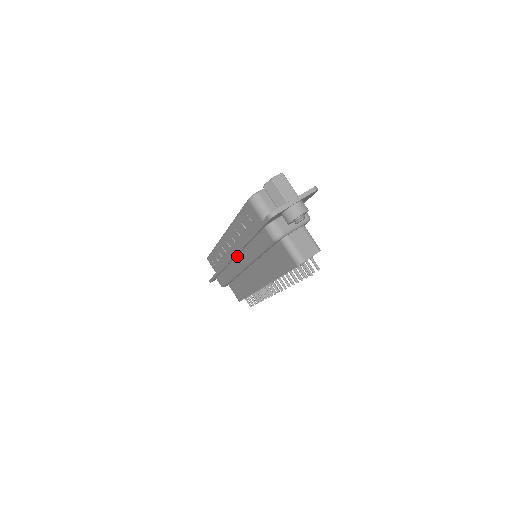
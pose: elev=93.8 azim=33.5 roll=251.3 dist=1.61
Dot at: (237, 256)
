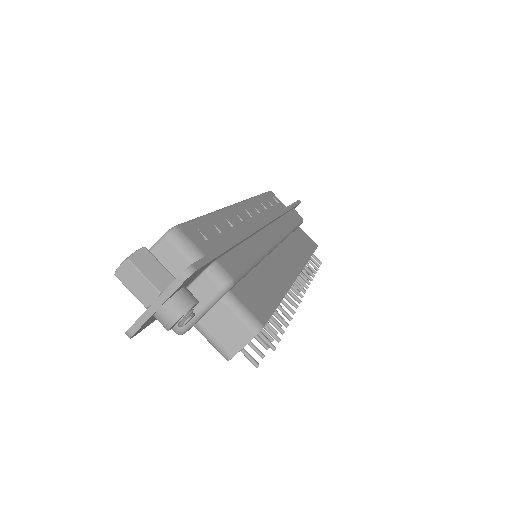
Dot at: occluded
